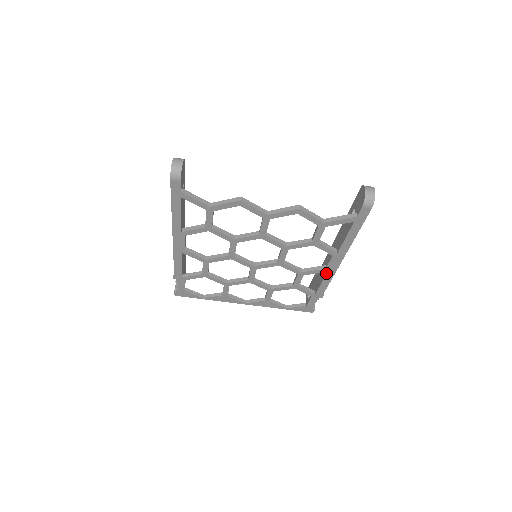
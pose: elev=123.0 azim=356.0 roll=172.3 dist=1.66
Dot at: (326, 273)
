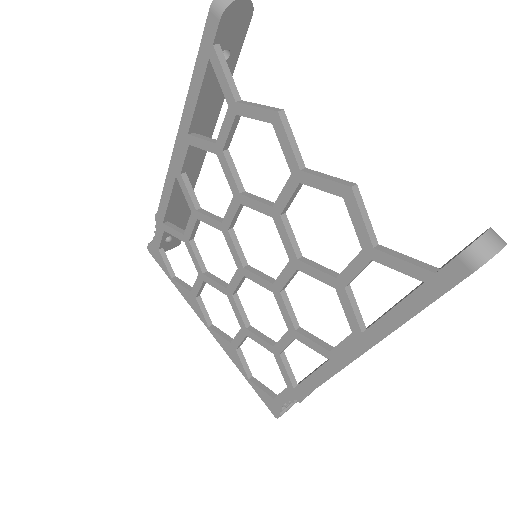
Dot at: occluded
